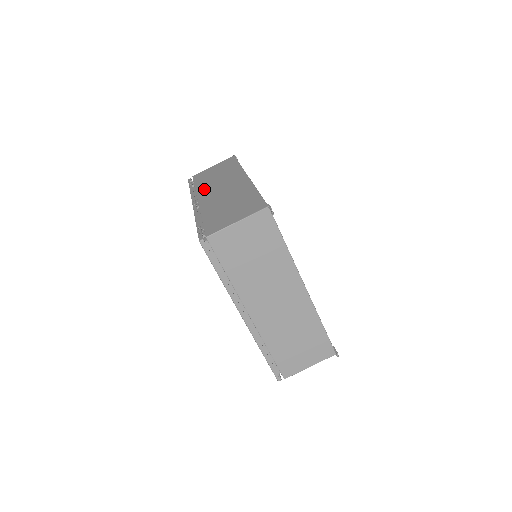
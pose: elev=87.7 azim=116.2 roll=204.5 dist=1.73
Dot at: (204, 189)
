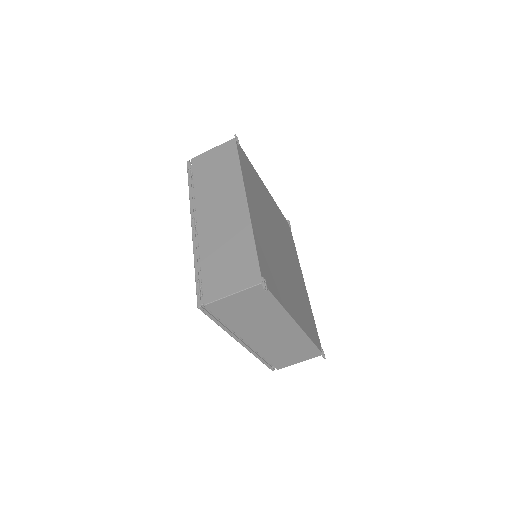
Dot at: (203, 200)
